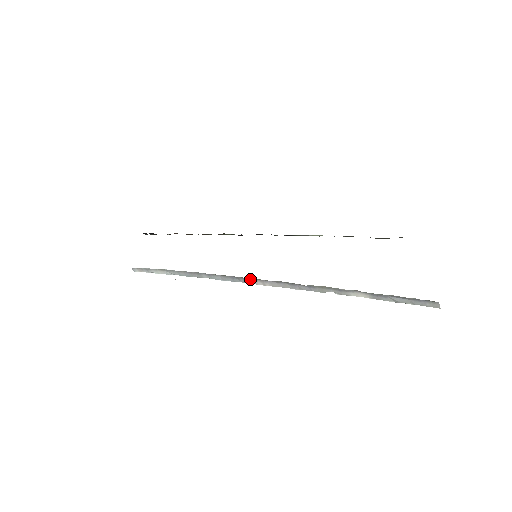
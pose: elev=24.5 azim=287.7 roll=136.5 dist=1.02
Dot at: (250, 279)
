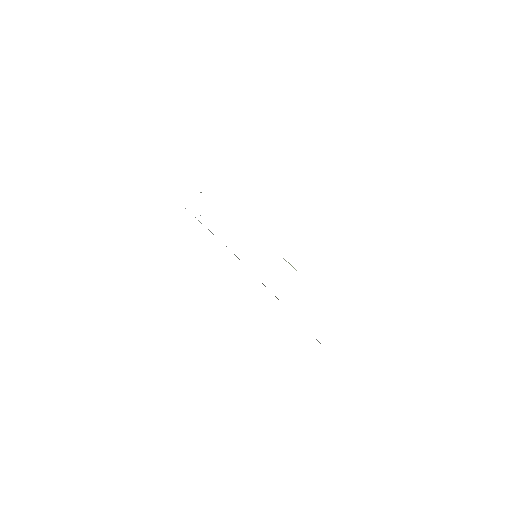
Dot at: occluded
